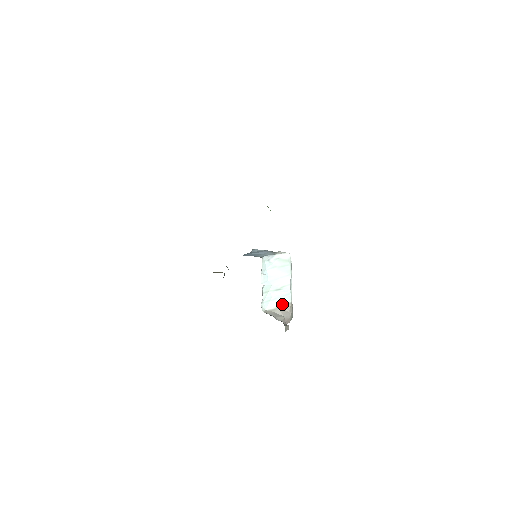
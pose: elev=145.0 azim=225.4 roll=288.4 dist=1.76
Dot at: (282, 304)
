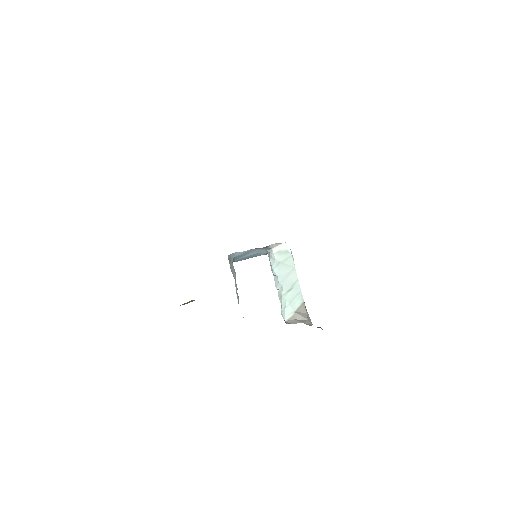
Dot at: (297, 307)
